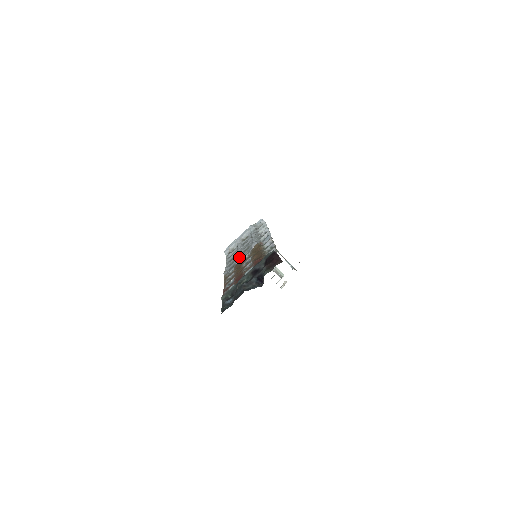
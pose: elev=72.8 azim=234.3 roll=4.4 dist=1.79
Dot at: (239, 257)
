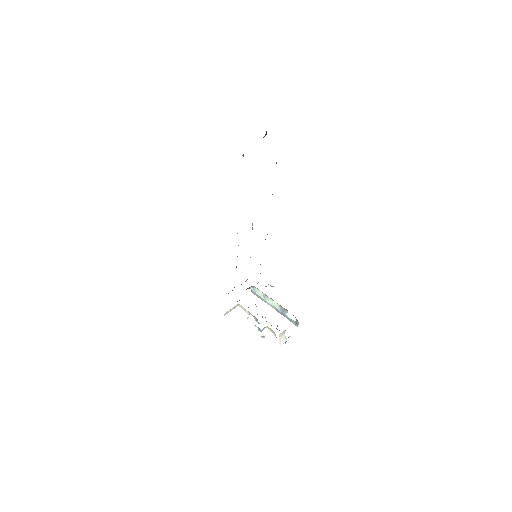
Dot at: occluded
